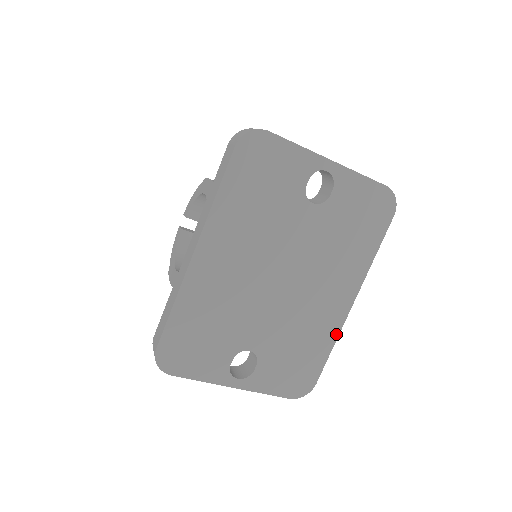
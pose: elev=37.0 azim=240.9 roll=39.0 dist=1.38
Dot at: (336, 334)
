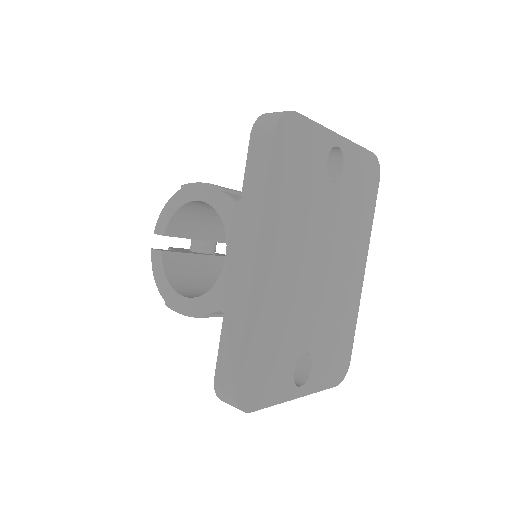
Dot at: (357, 307)
